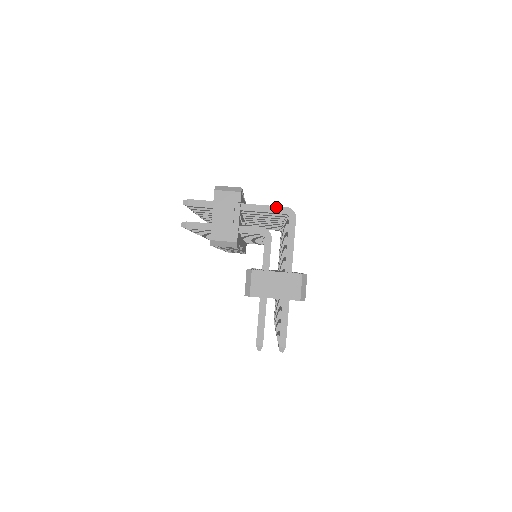
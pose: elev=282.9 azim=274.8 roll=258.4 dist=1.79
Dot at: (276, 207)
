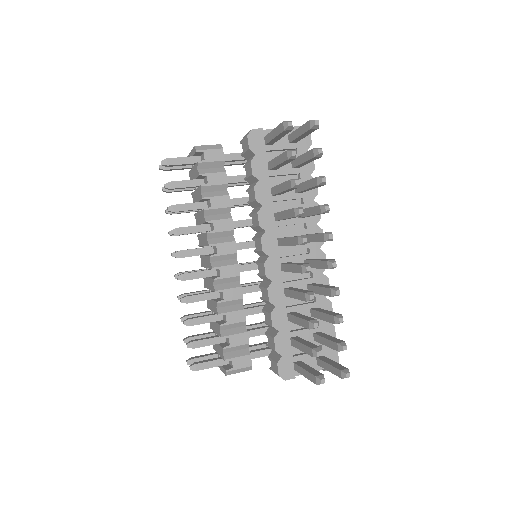
Dot at: occluded
